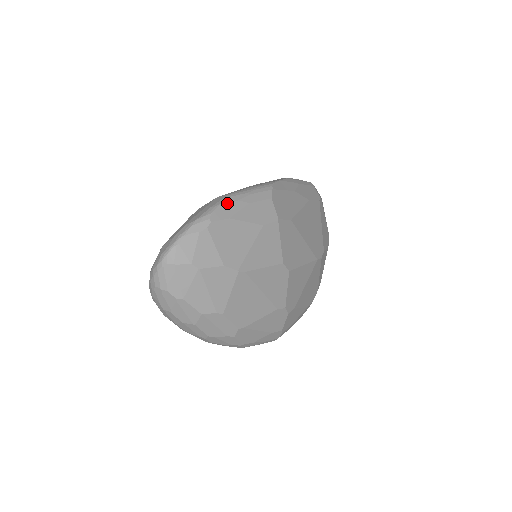
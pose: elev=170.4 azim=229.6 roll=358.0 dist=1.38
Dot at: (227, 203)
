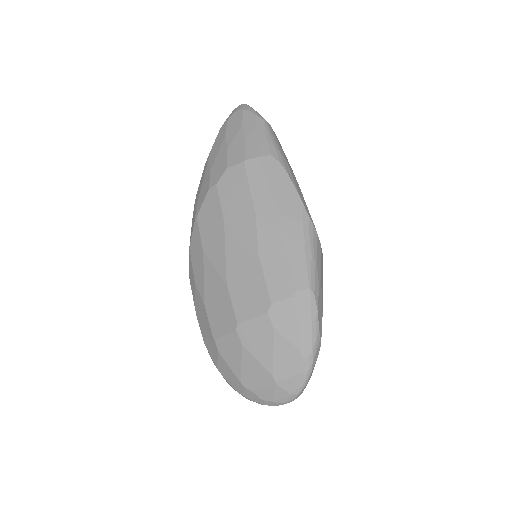
Dot at: (318, 303)
